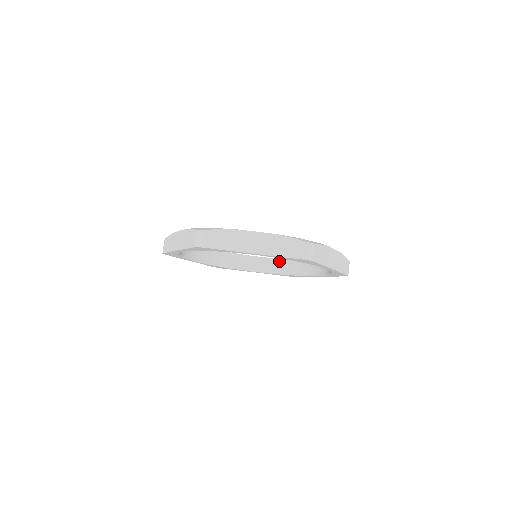
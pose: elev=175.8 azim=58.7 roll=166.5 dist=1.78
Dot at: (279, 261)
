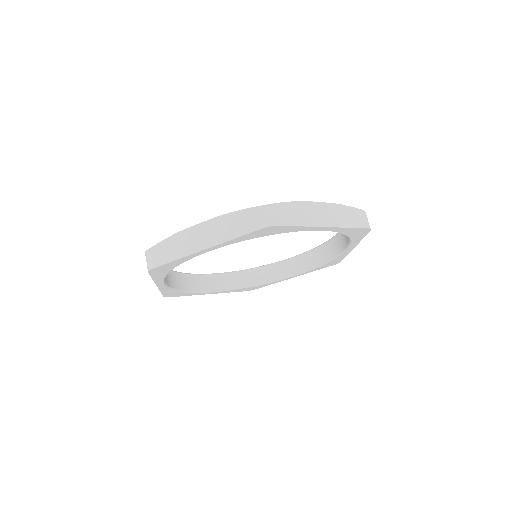
Dot at: (310, 253)
